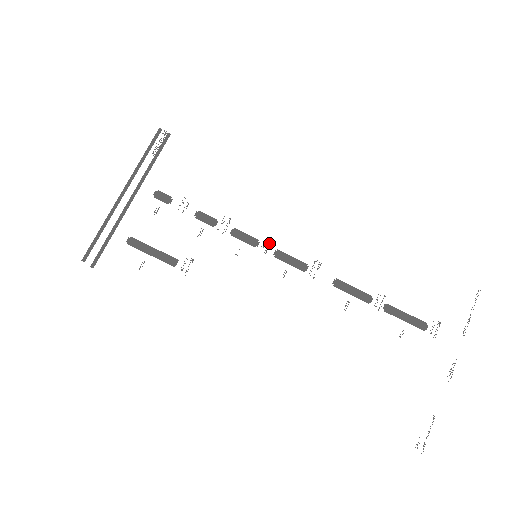
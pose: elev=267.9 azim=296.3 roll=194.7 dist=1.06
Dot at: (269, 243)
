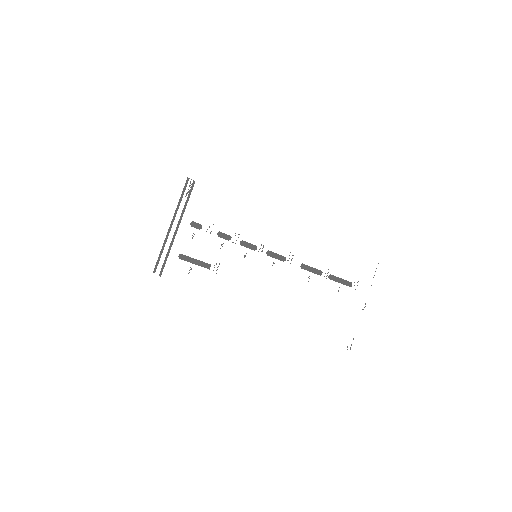
Dot at: (263, 247)
